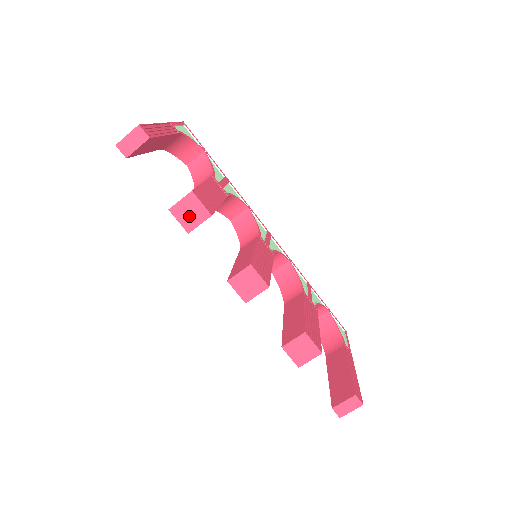
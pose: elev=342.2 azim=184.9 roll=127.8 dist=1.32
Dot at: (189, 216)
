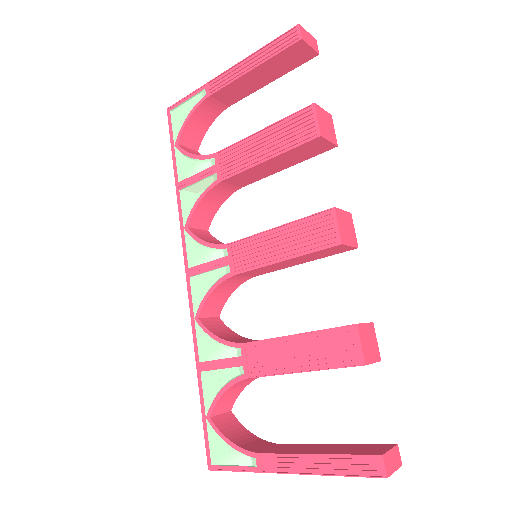
Dot at: (325, 126)
